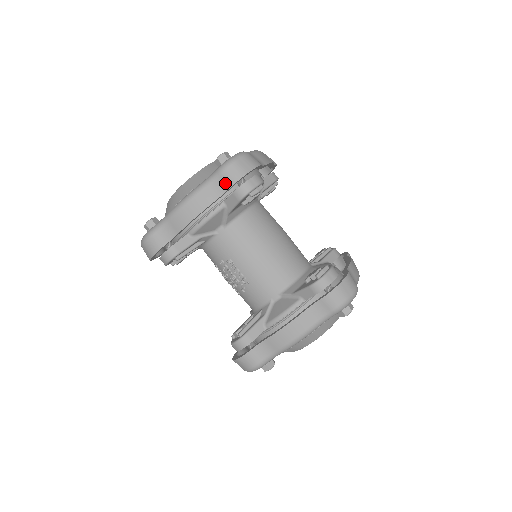
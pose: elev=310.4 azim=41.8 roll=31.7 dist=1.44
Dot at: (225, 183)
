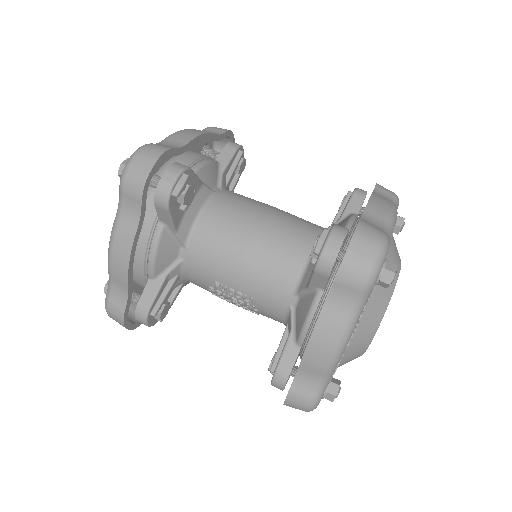
Dot at: (134, 200)
